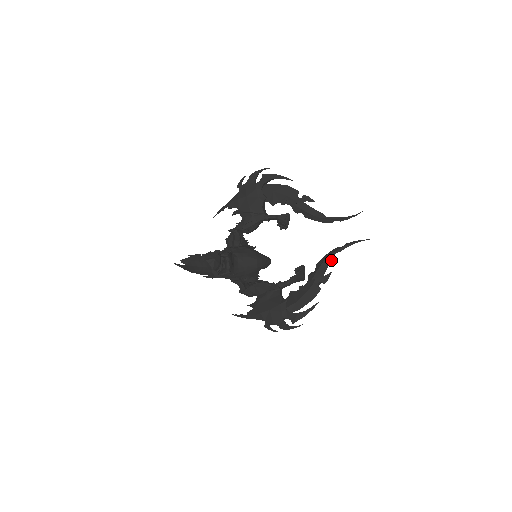
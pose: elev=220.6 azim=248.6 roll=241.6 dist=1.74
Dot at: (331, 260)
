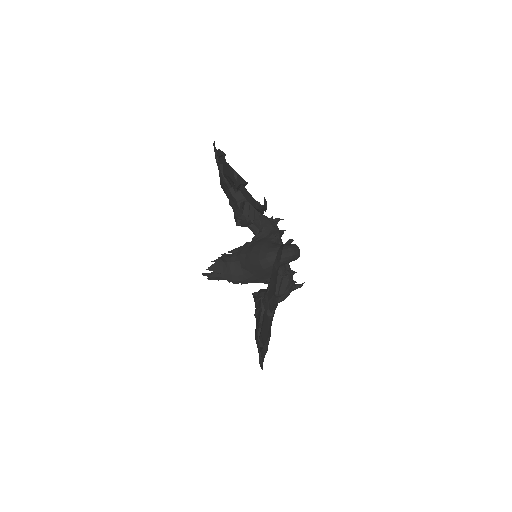
Dot at: (275, 274)
